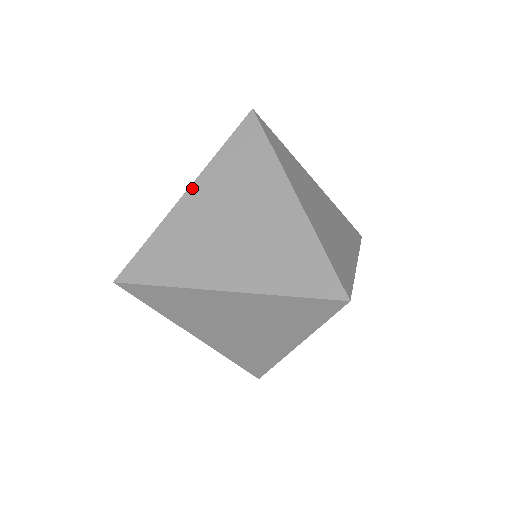
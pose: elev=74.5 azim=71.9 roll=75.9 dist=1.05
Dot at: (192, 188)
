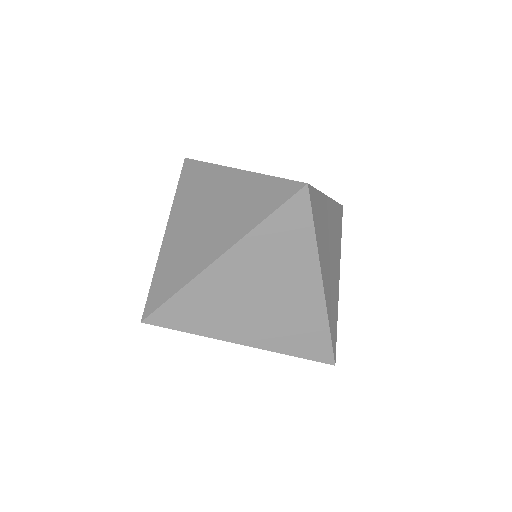
Dot at: (168, 226)
